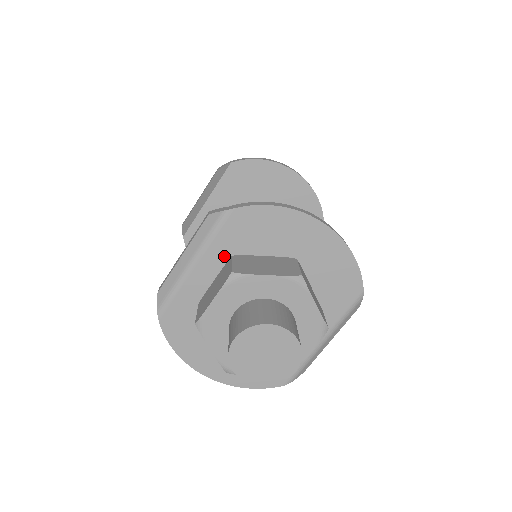
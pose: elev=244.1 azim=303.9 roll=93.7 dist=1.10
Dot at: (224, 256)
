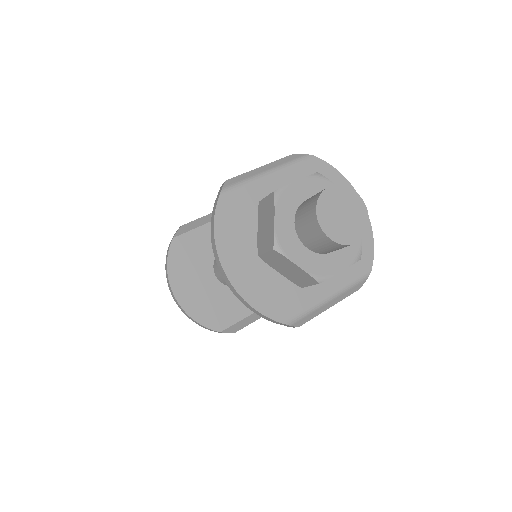
Dot at: occluded
